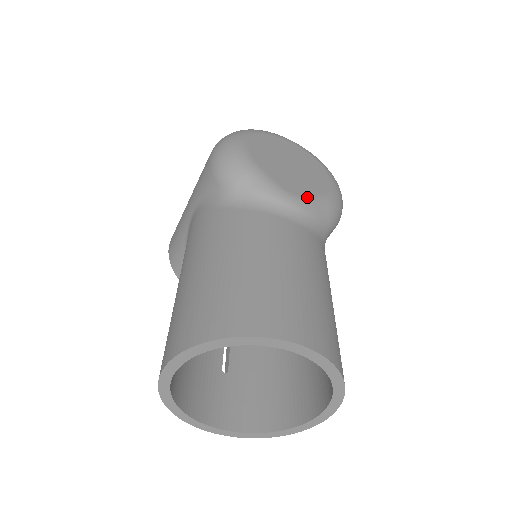
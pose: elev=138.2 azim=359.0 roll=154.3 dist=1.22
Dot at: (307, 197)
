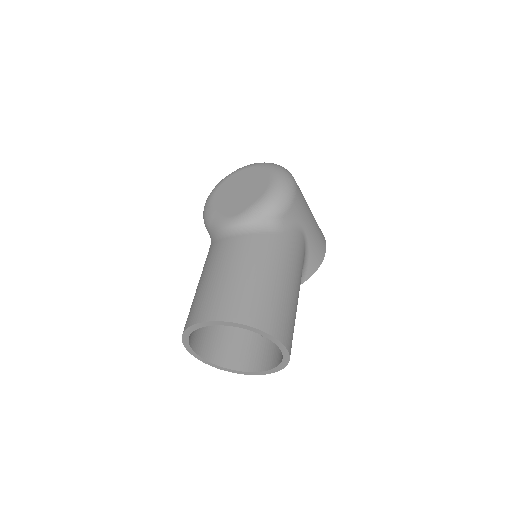
Dot at: (243, 212)
